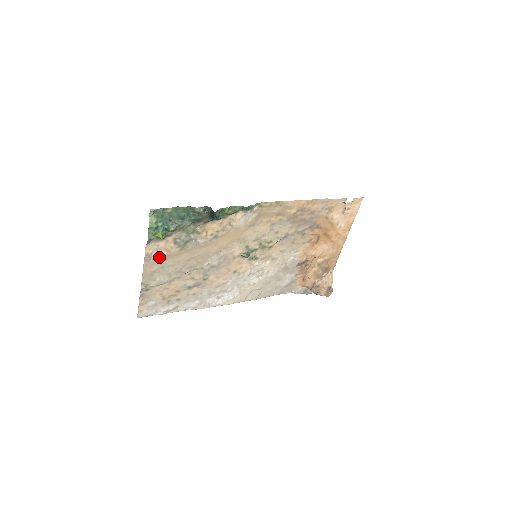
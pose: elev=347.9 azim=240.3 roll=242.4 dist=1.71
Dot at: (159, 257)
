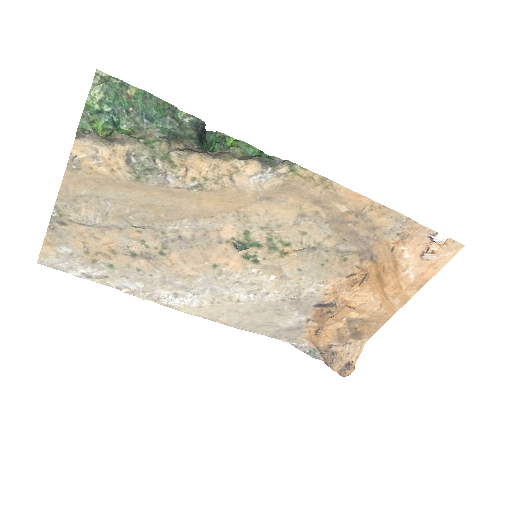
Dot at: (94, 174)
